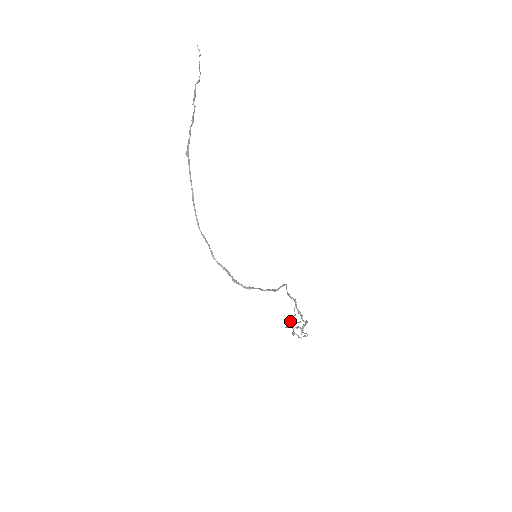
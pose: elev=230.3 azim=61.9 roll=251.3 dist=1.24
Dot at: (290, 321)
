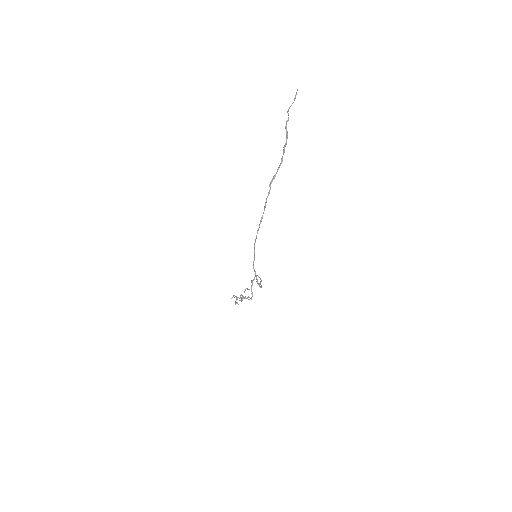
Dot at: (243, 296)
